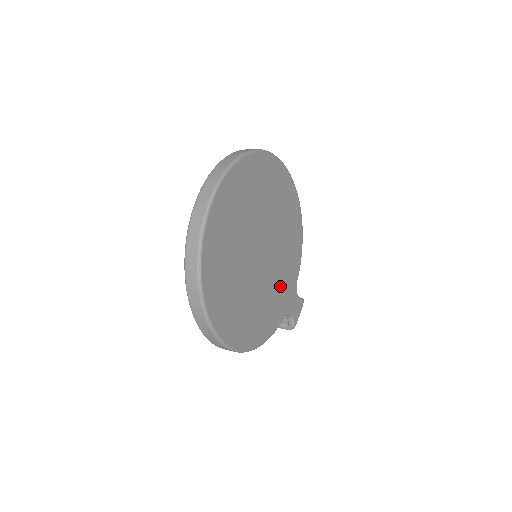
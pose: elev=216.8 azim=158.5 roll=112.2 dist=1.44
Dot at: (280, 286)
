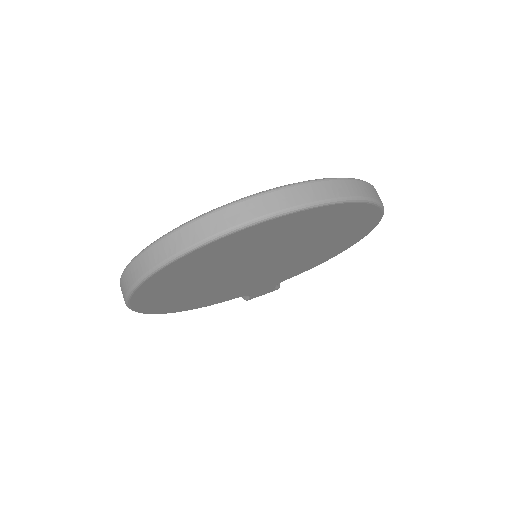
Dot at: (258, 283)
